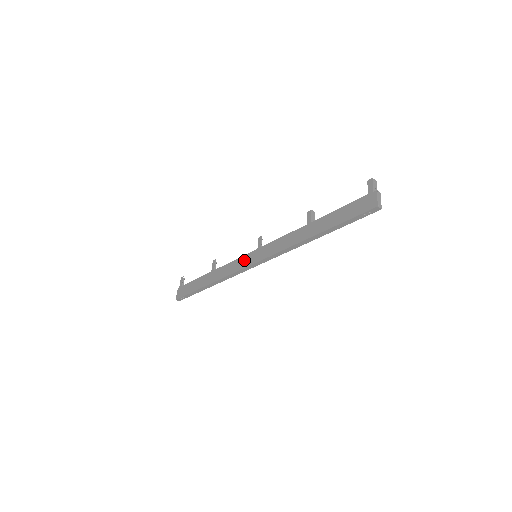
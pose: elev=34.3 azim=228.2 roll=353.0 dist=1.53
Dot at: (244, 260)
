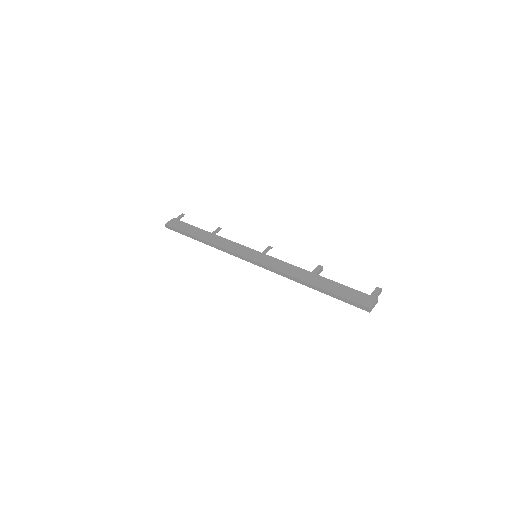
Dot at: (245, 250)
